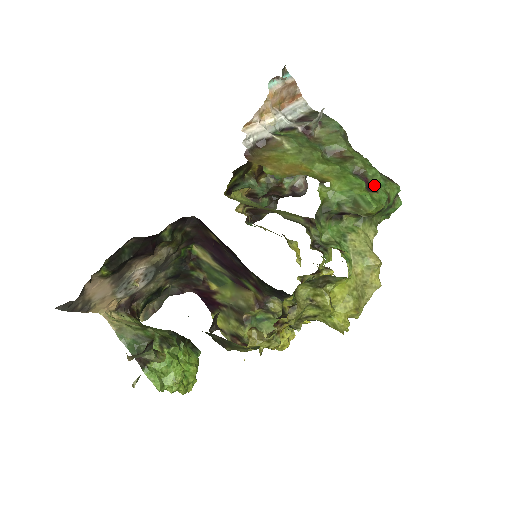
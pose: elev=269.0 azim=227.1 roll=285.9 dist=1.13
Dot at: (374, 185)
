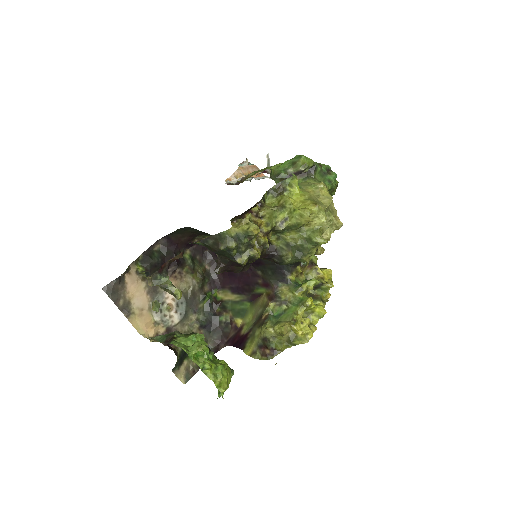
Dot at: occluded
